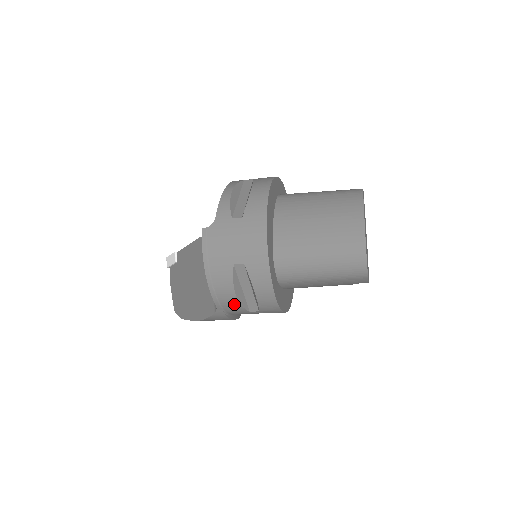
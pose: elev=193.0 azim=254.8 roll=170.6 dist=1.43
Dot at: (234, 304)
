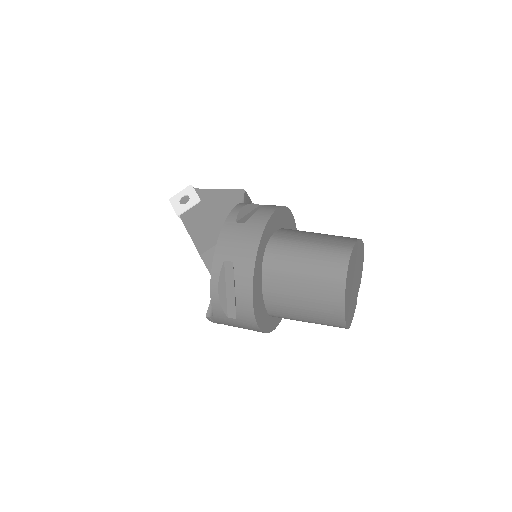
Dot at: occluded
